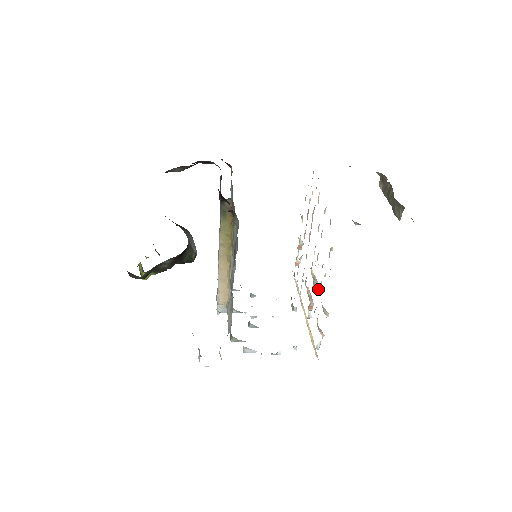
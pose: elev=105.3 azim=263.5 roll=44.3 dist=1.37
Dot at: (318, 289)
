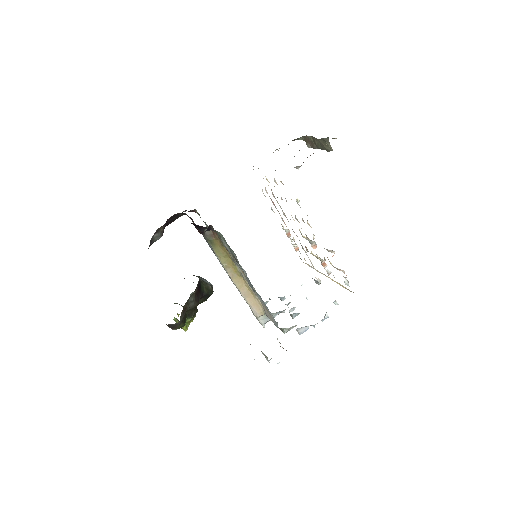
Dot at: (314, 241)
